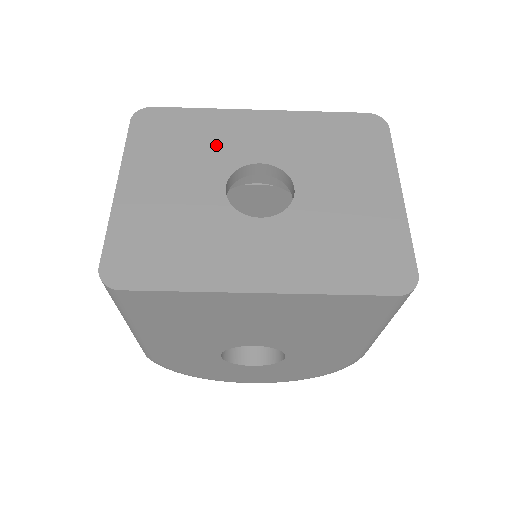
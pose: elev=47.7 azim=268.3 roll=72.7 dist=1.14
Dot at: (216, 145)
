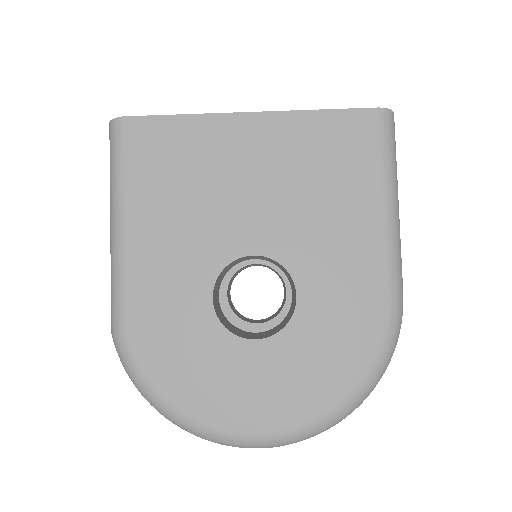
Dot at: occluded
